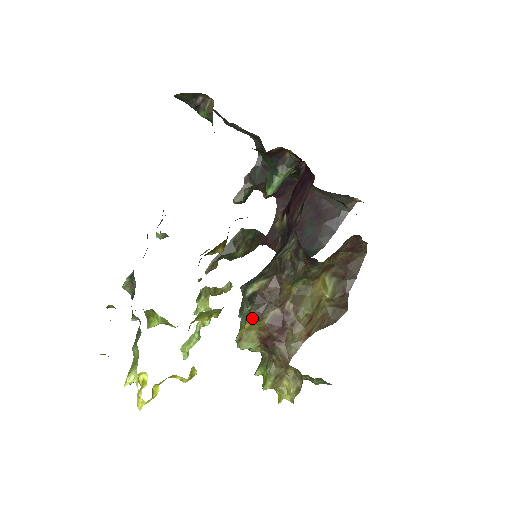
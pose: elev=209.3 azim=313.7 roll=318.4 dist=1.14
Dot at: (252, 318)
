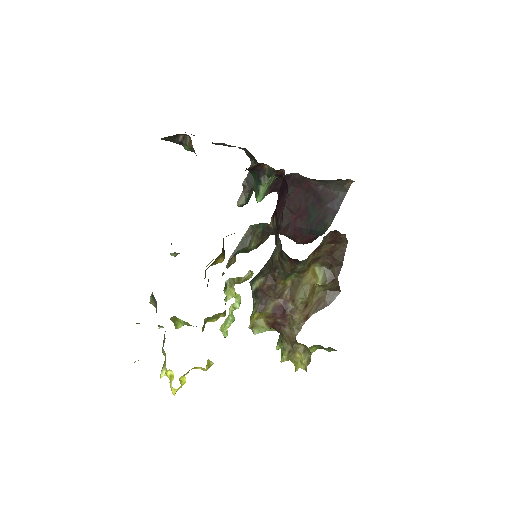
Dot at: (257, 310)
